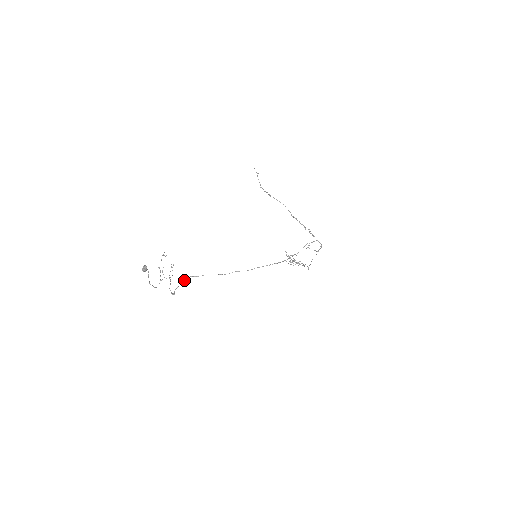
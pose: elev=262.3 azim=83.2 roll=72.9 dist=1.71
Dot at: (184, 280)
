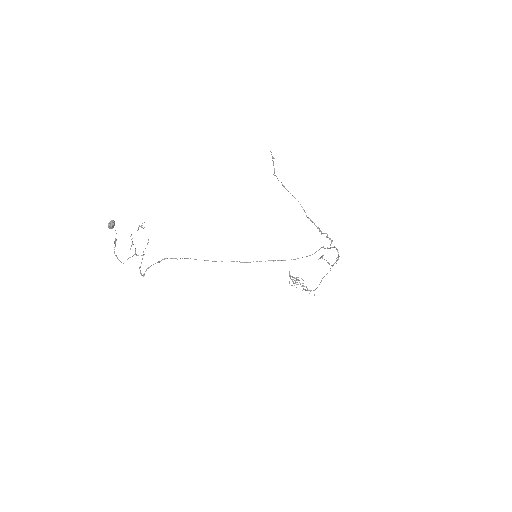
Dot at: (161, 260)
